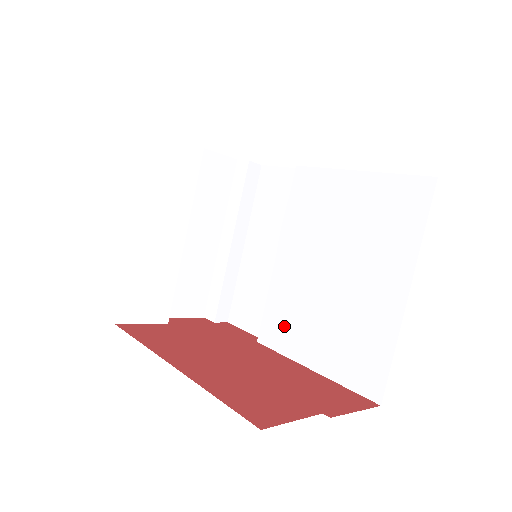
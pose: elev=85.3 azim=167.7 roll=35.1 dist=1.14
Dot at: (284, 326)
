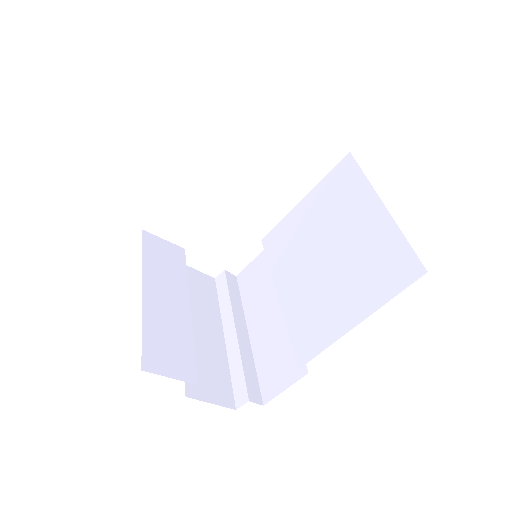
Dot at: (314, 327)
